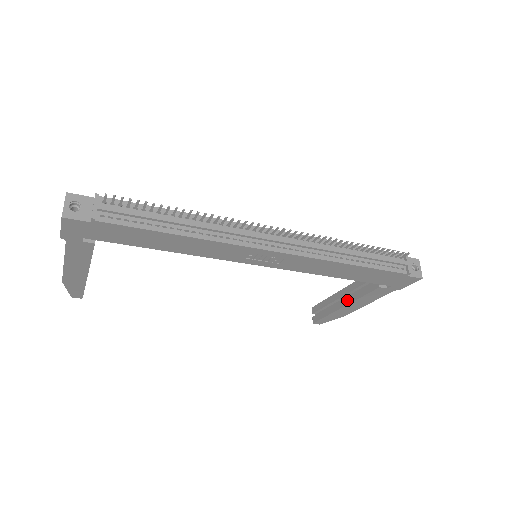
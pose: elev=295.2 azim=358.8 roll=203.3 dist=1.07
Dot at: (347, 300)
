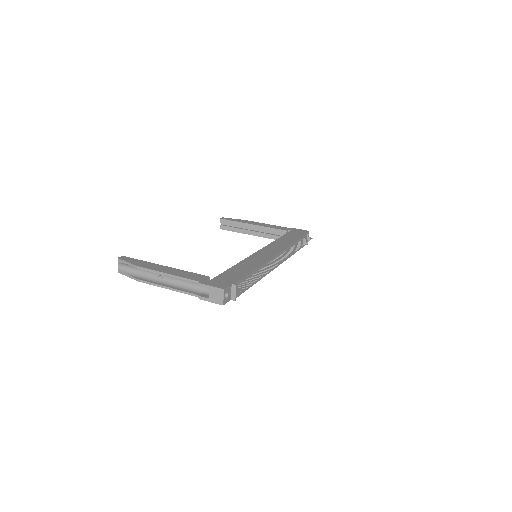
Dot at: (257, 234)
